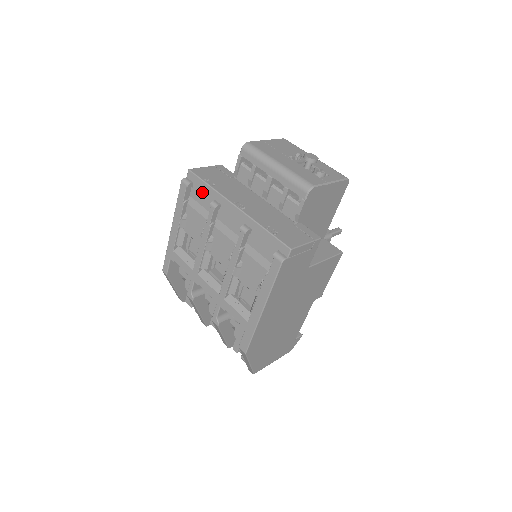
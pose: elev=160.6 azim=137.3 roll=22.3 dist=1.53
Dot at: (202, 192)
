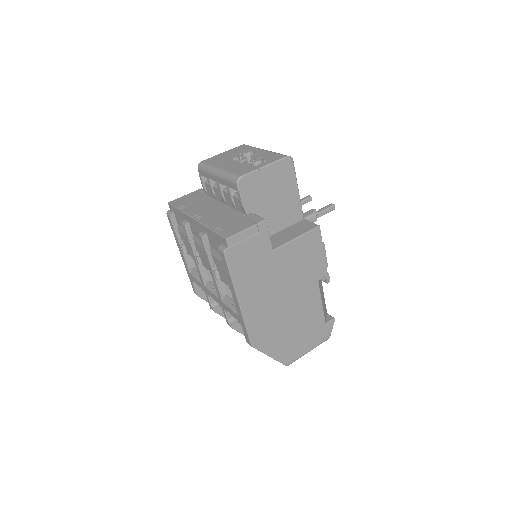
Dot at: (179, 217)
